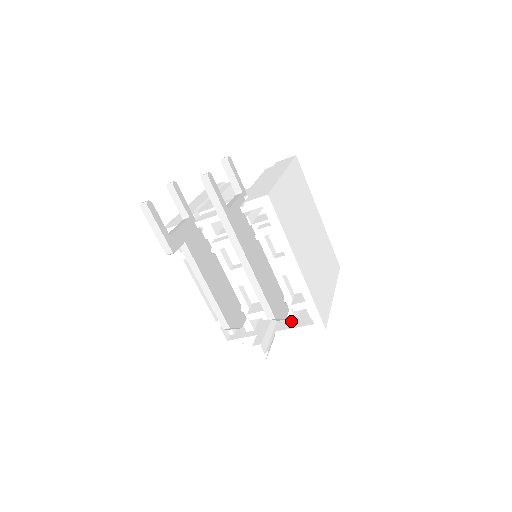
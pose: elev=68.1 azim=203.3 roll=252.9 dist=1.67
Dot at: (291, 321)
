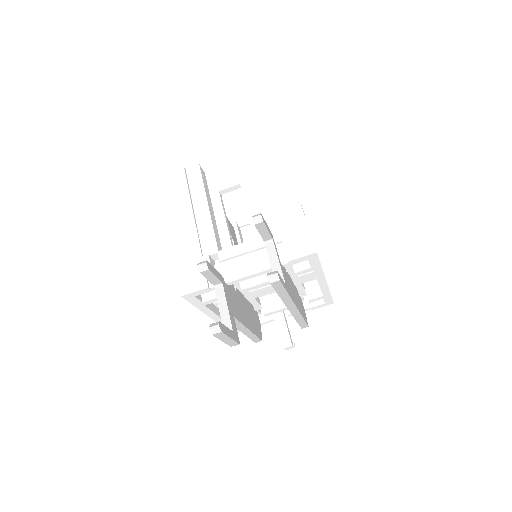
Dot at: occluded
